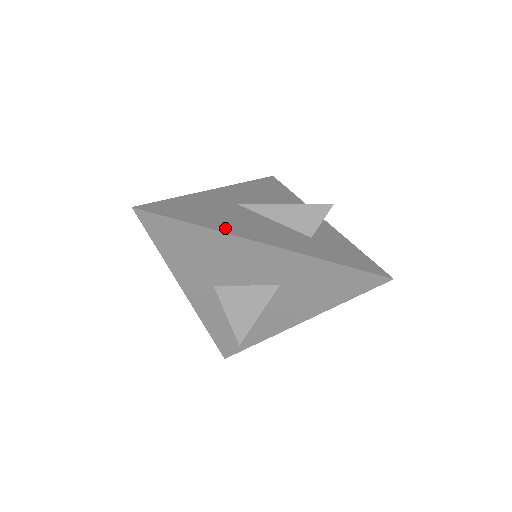
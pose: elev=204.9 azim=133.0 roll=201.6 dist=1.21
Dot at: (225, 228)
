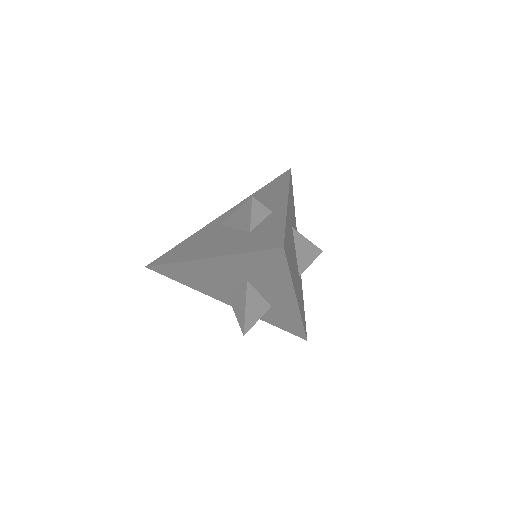
Dot at: (187, 257)
